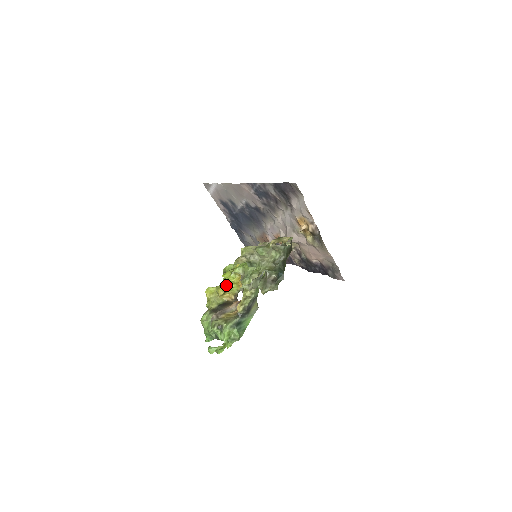
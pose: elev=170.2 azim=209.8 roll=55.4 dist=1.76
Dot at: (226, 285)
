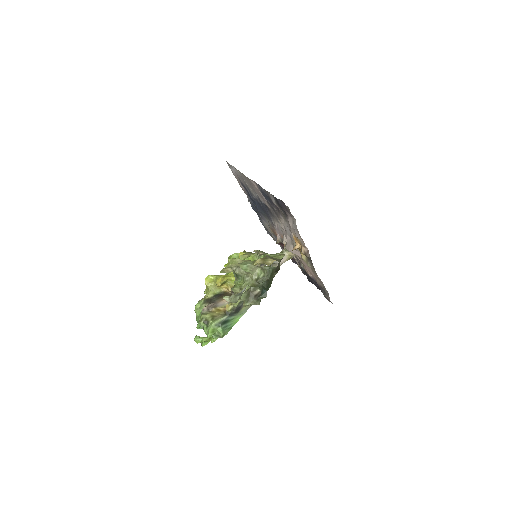
Dot at: (224, 277)
